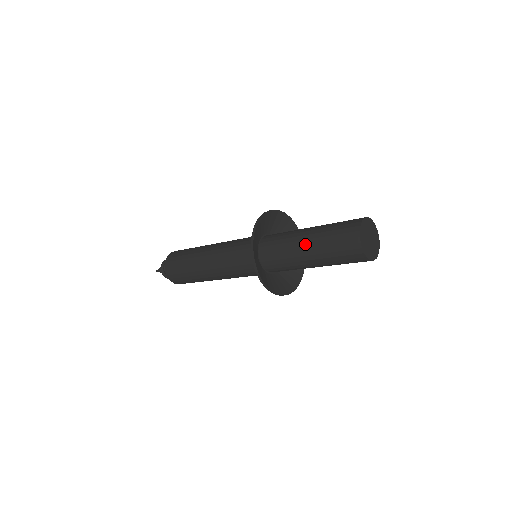
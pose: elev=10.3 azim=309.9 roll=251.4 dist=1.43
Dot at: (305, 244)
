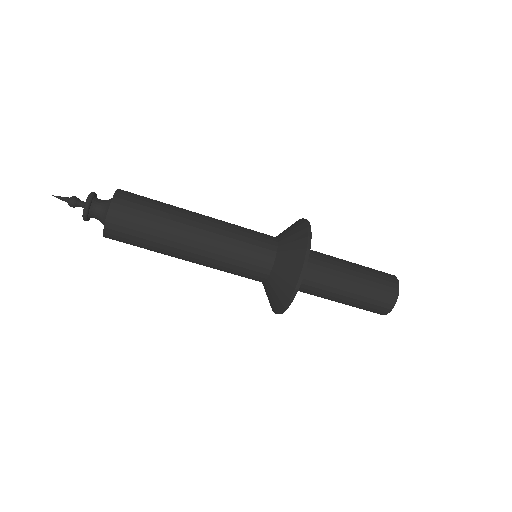
Dot at: (343, 277)
